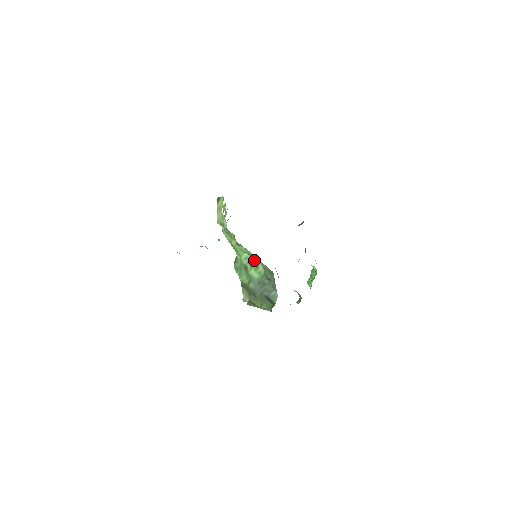
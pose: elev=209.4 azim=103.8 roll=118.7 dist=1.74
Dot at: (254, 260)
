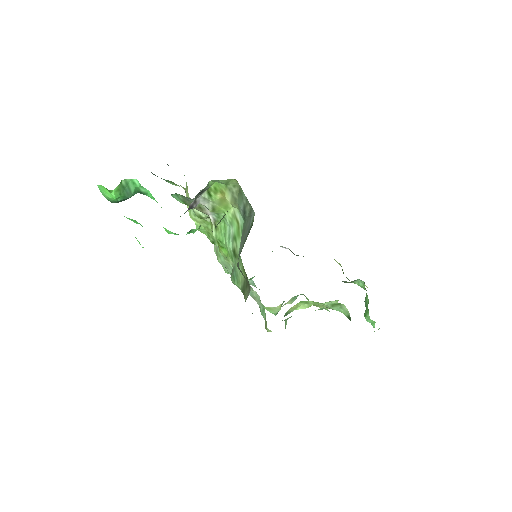
Dot at: (233, 222)
